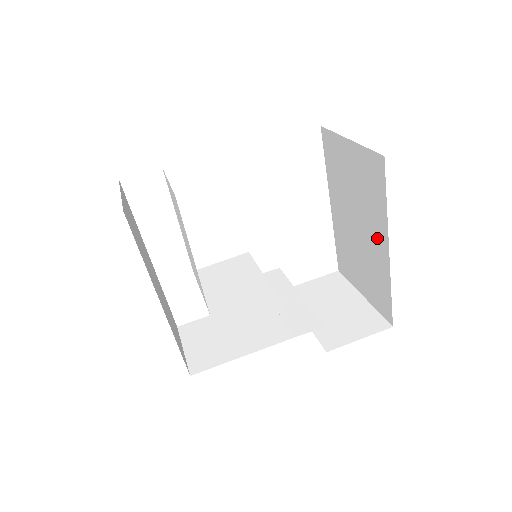
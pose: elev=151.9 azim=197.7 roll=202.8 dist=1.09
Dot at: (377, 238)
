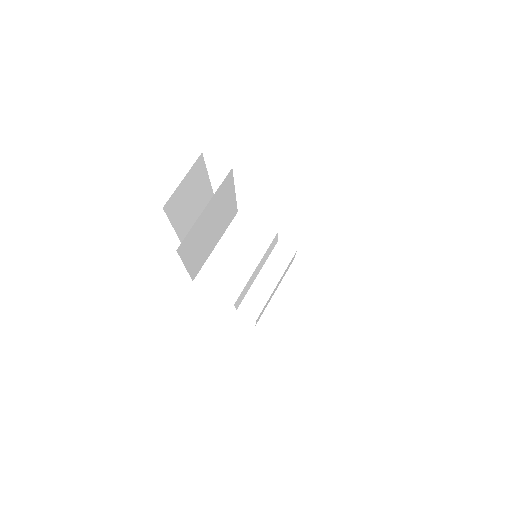
Dot at: occluded
